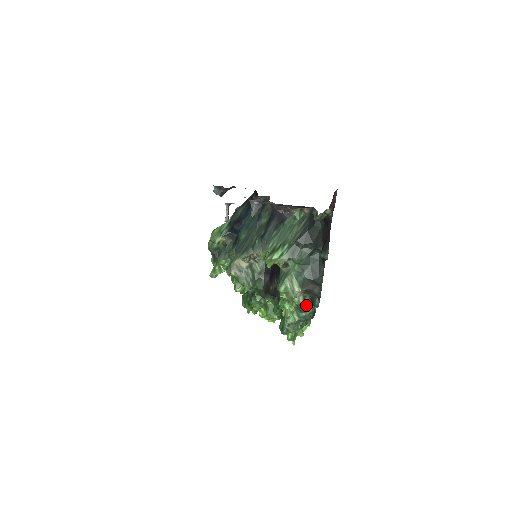
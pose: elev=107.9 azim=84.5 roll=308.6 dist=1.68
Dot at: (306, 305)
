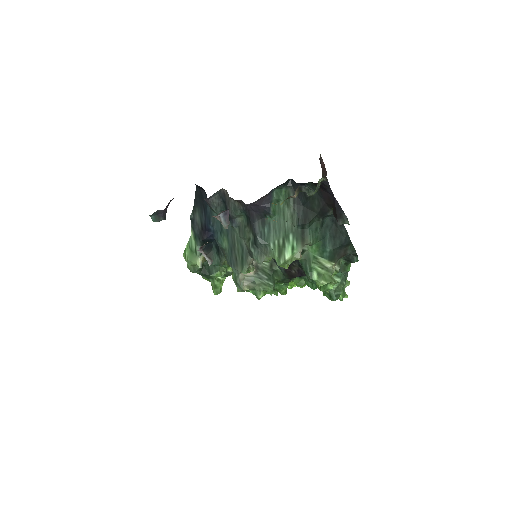
Dot at: (343, 266)
